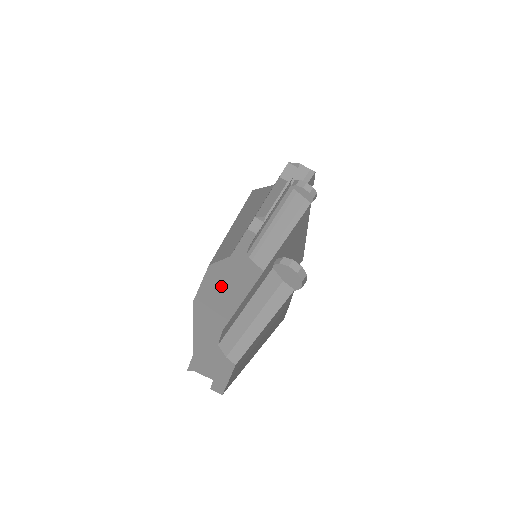
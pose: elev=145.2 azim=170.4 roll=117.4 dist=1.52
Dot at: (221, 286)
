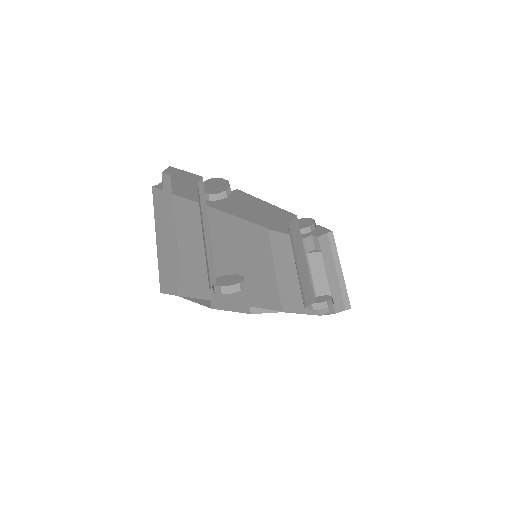
Dot at: occluded
